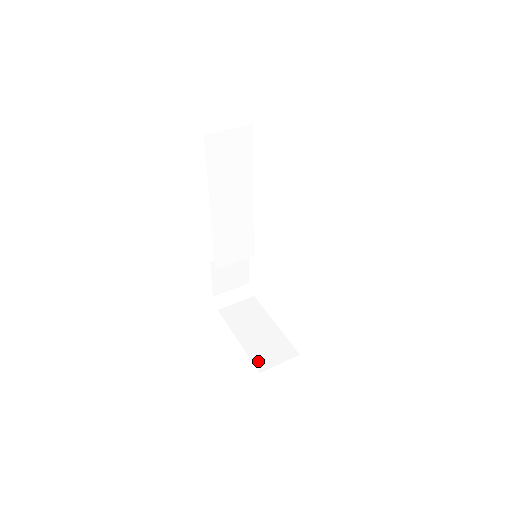
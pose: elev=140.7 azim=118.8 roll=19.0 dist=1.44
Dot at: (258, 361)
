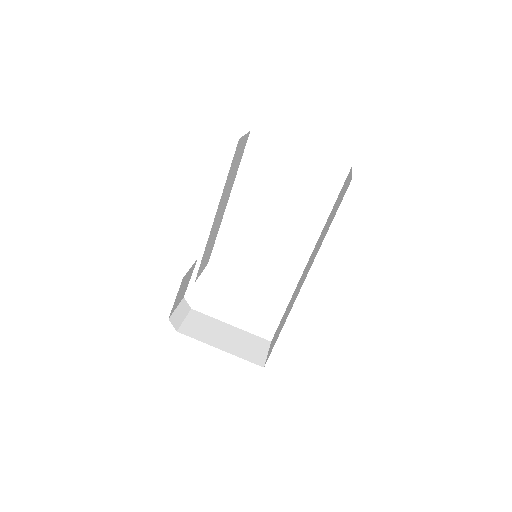
Dot at: (253, 359)
